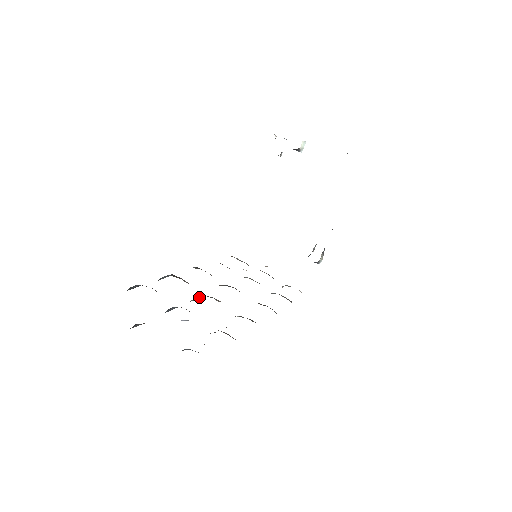
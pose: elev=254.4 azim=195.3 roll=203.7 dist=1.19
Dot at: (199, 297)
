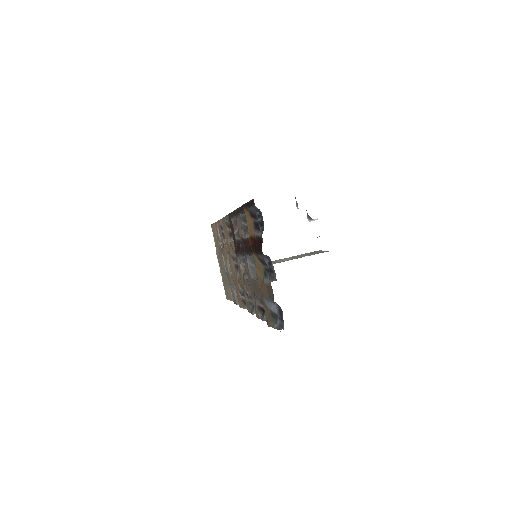
Dot at: (241, 254)
